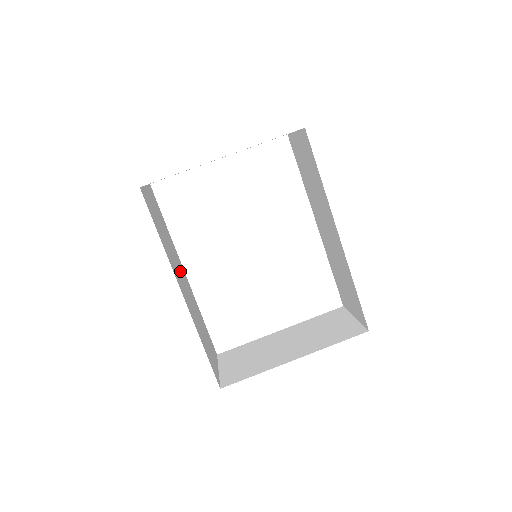
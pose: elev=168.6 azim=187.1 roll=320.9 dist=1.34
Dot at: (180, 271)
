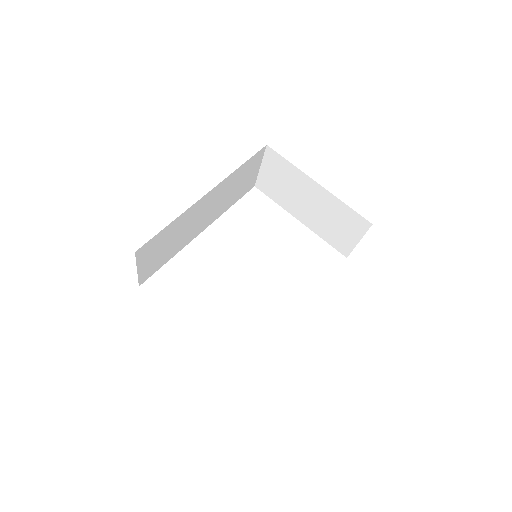
Dot at: (210, 212)
